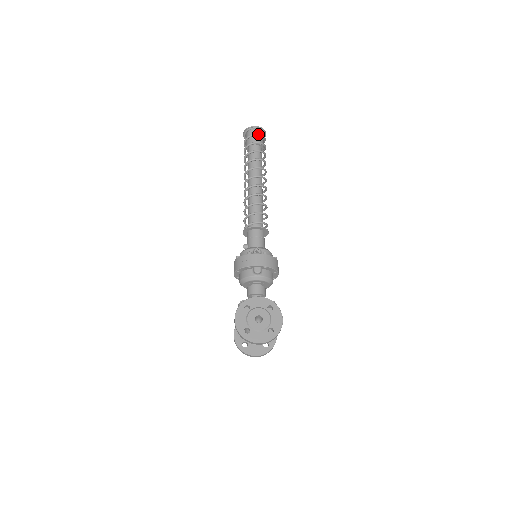
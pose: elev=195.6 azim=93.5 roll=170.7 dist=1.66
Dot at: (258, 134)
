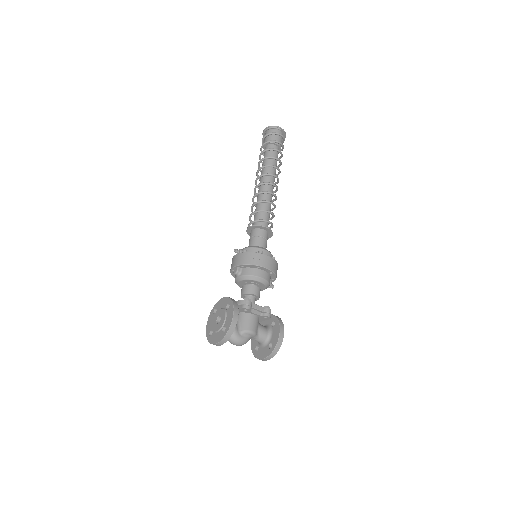
Dot at: (266, 134)
